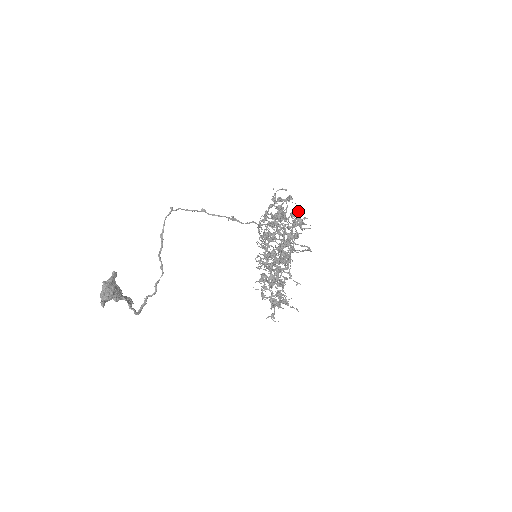
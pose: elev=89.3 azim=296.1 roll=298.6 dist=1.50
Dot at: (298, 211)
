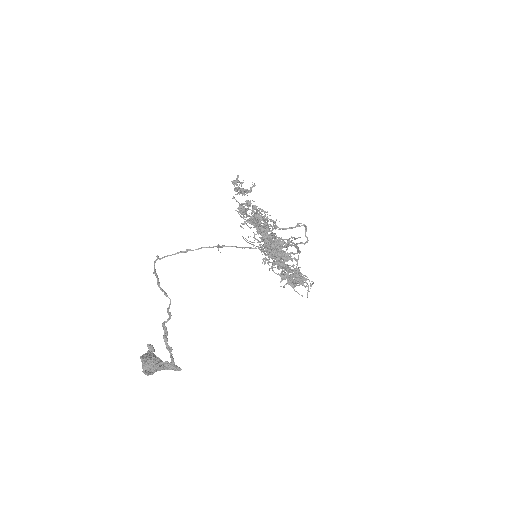
Dot at: occluded
